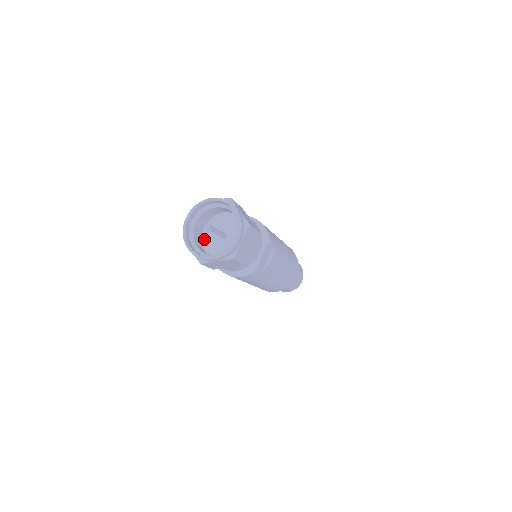
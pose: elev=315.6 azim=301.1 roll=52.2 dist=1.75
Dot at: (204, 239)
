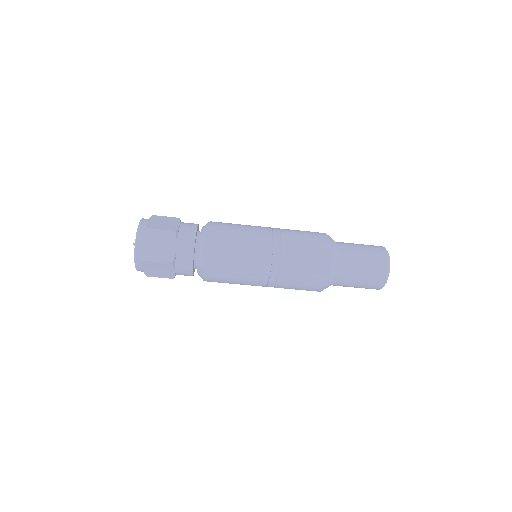
Dot at: occluded
